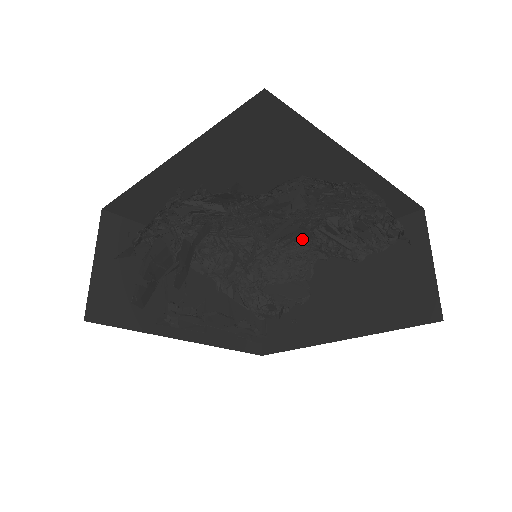
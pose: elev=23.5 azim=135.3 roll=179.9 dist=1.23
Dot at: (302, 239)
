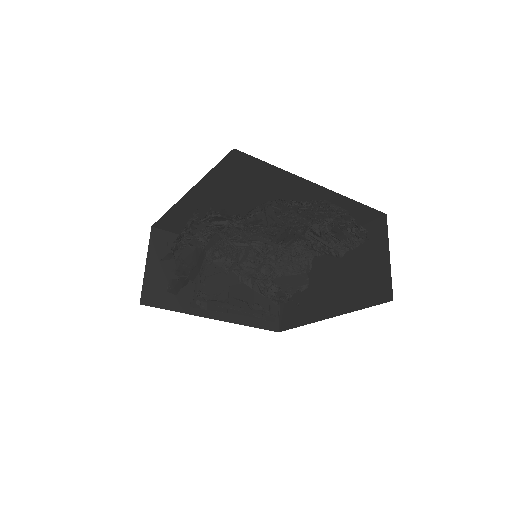
Dot at: (299, 241)
